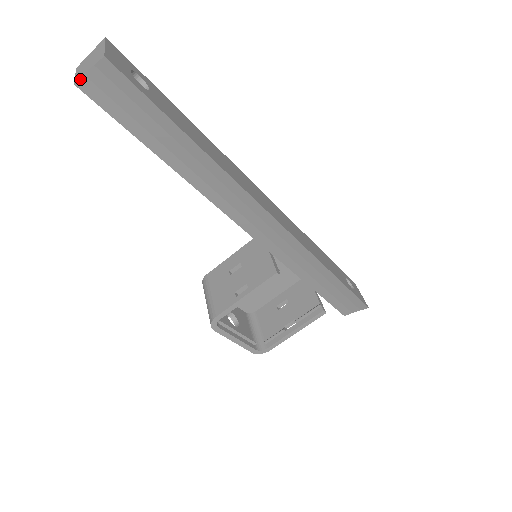
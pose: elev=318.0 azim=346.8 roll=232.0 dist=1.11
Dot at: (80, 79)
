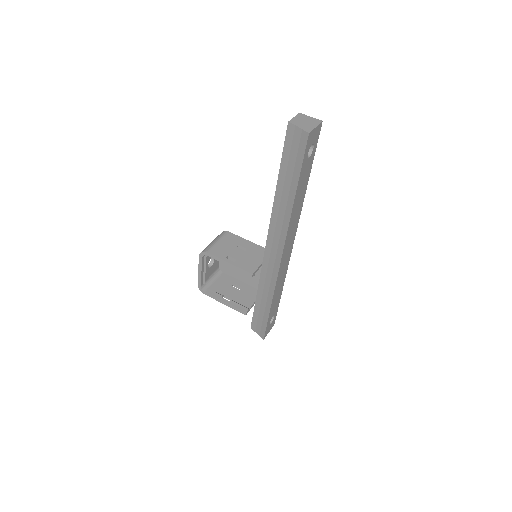
Dot at: (292, 124)
